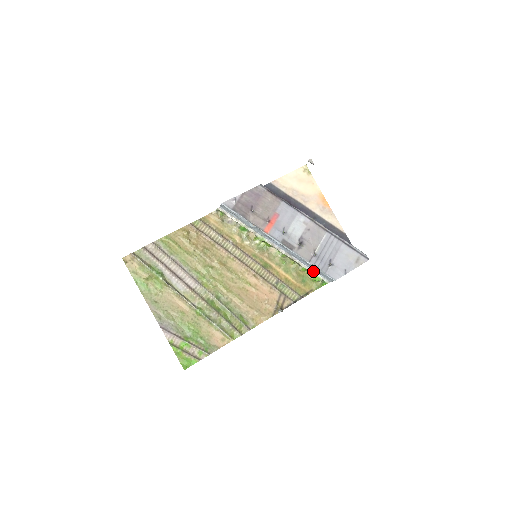
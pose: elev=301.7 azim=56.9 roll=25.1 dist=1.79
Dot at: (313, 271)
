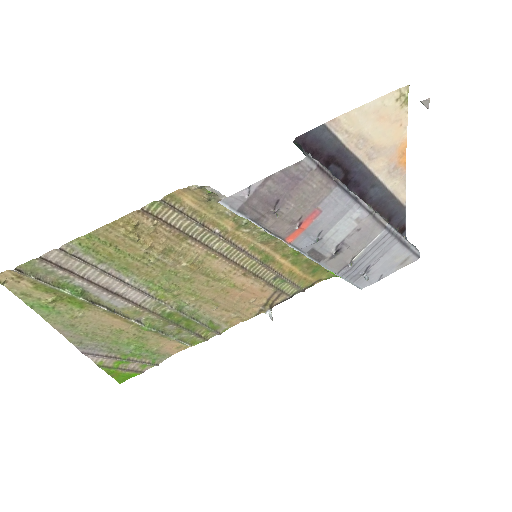
Dot at: occluded
